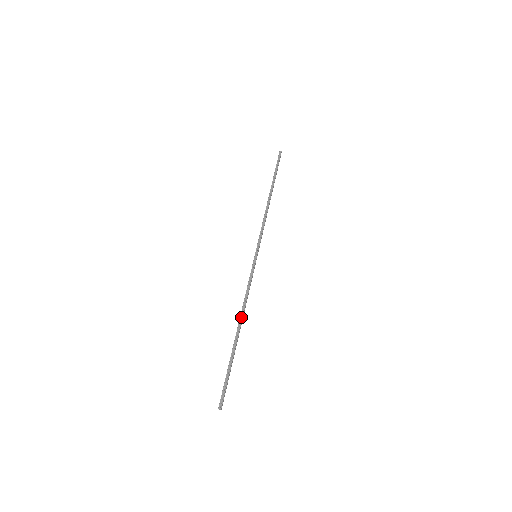
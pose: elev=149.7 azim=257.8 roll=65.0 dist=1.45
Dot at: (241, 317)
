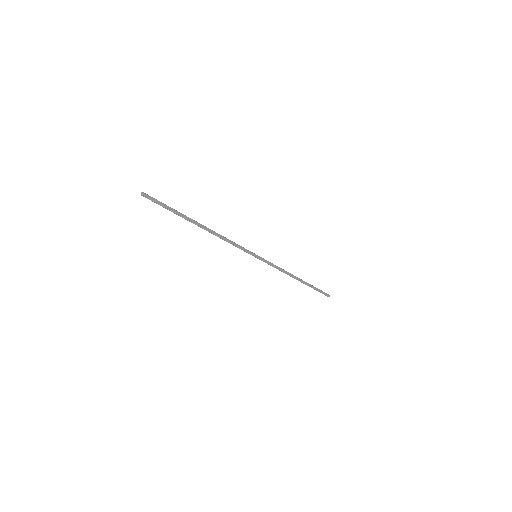
Dot at: (211, 230)
